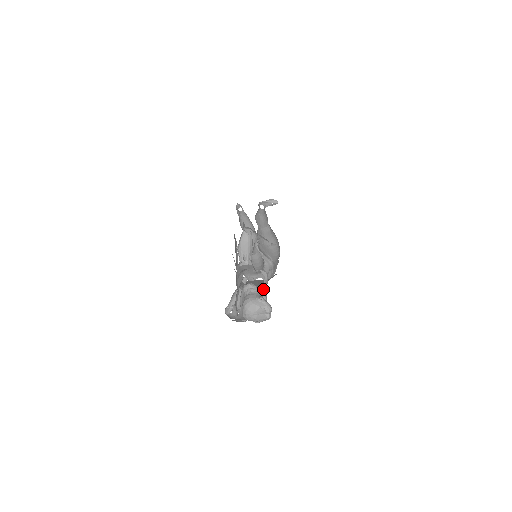
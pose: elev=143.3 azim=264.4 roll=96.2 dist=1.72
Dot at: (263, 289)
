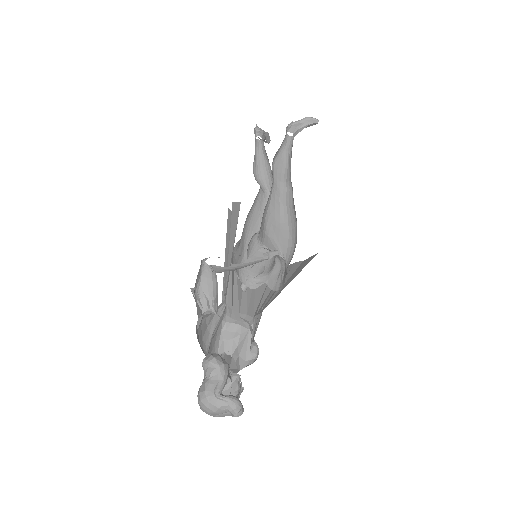
Dot at: (256, 325)
